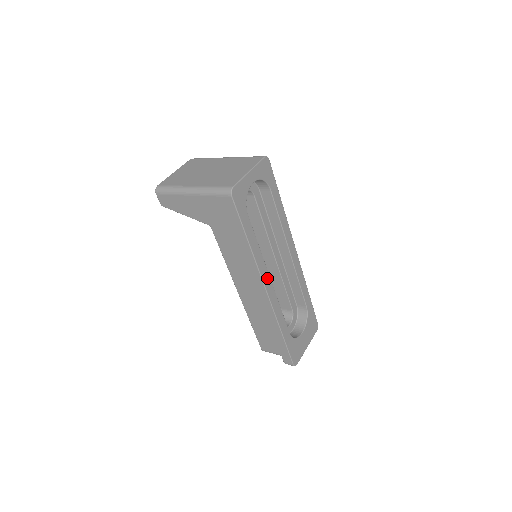
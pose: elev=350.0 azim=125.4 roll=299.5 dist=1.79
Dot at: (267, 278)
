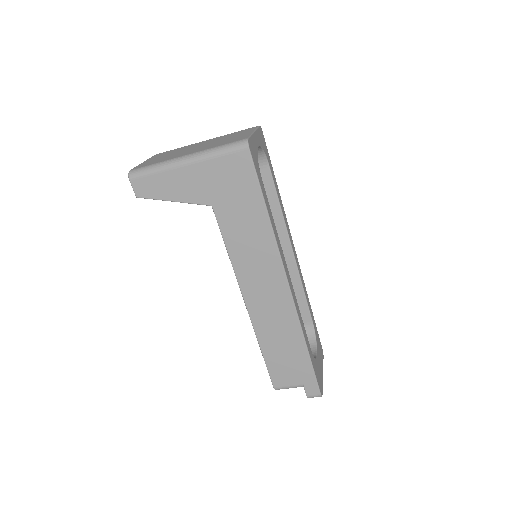
Dot at: (286, 268)
